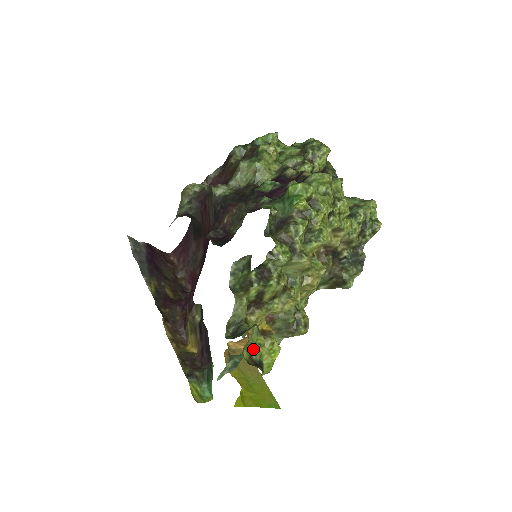
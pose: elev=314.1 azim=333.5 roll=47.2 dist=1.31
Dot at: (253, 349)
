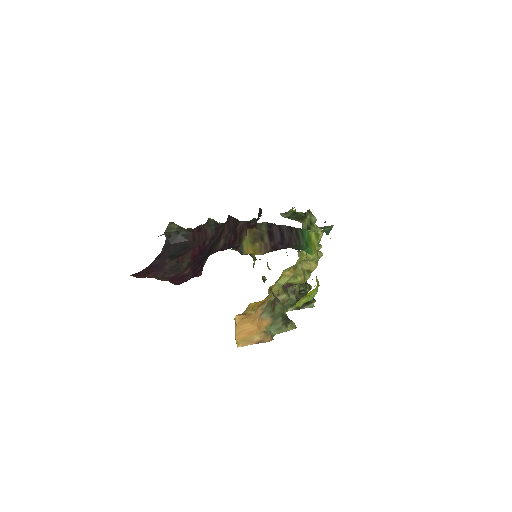
Dot at: occluded
